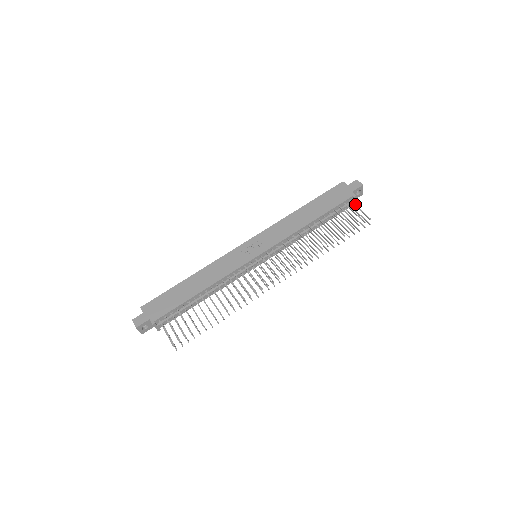
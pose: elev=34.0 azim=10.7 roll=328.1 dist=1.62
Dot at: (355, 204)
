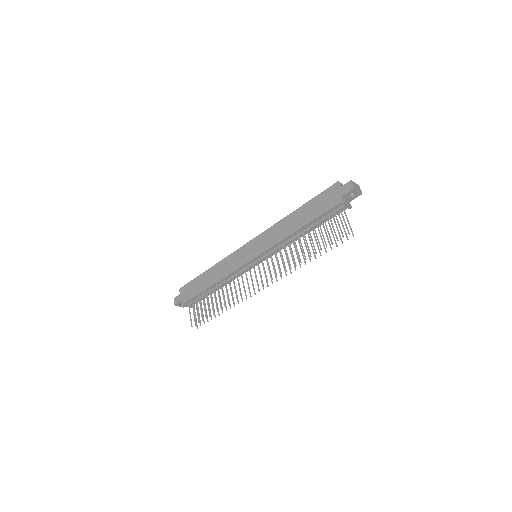
Dot at: (349, 207)
